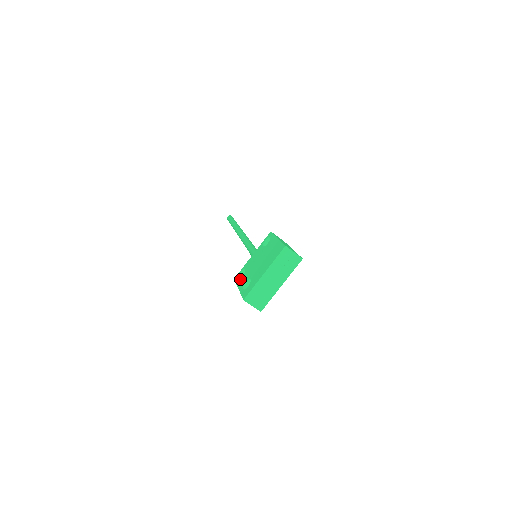
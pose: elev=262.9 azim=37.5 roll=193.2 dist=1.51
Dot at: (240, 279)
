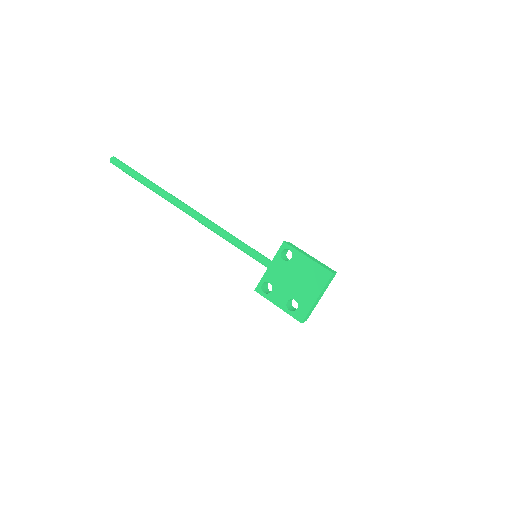
Dot at: (271, 295)
